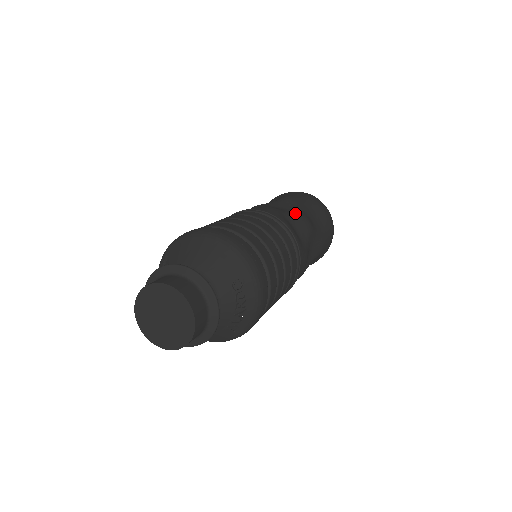
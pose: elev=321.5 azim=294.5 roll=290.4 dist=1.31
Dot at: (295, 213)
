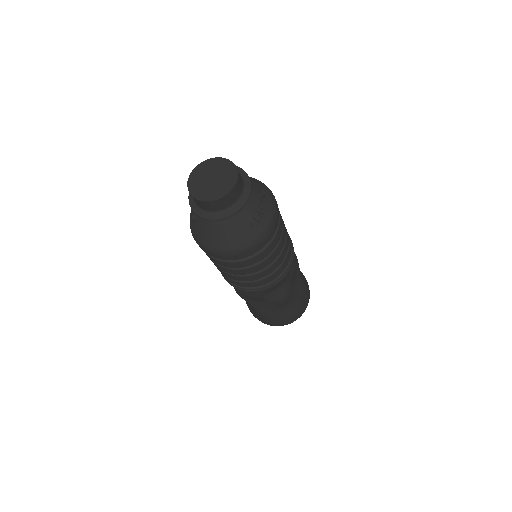
Dot at: occluded
